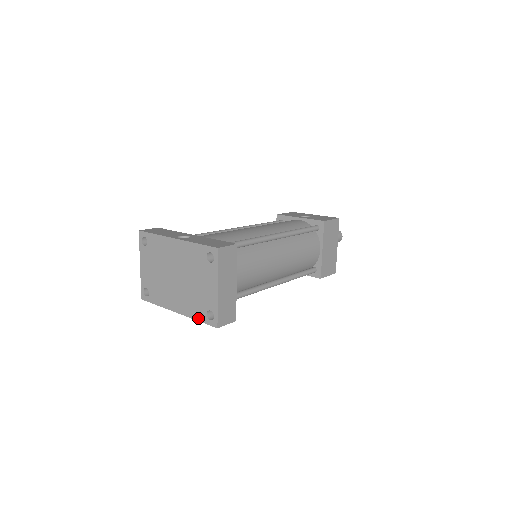
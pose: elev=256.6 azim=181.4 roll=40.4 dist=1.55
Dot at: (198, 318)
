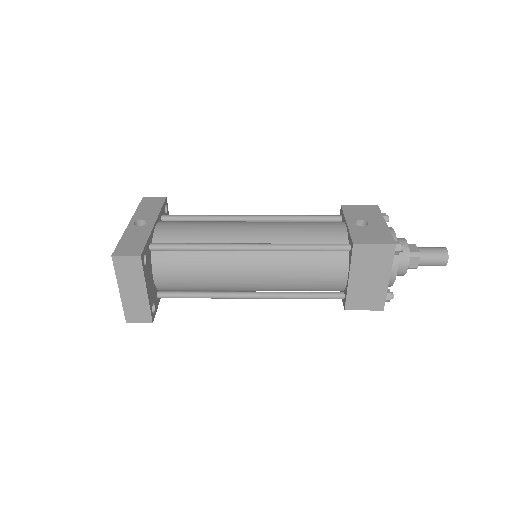
Dot at: occluded
